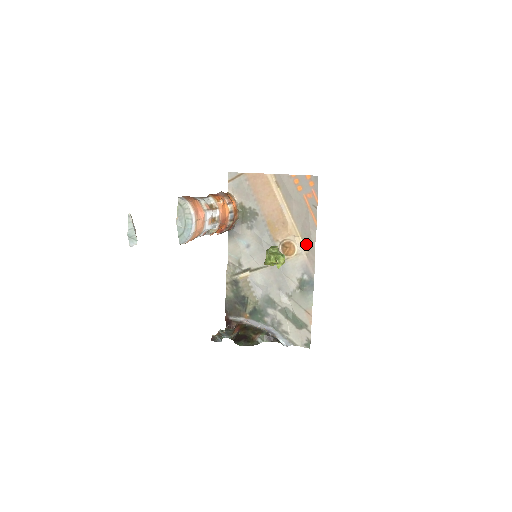
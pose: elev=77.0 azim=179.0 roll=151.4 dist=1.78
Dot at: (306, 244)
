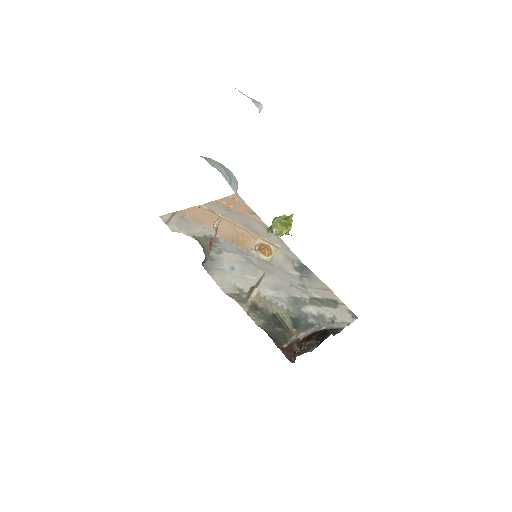
Dot at: (272, 241)
